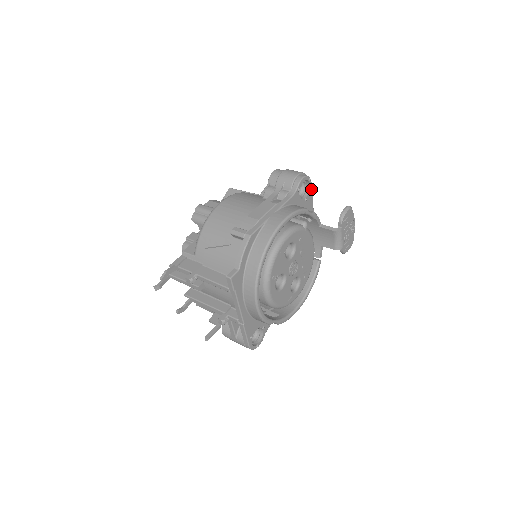
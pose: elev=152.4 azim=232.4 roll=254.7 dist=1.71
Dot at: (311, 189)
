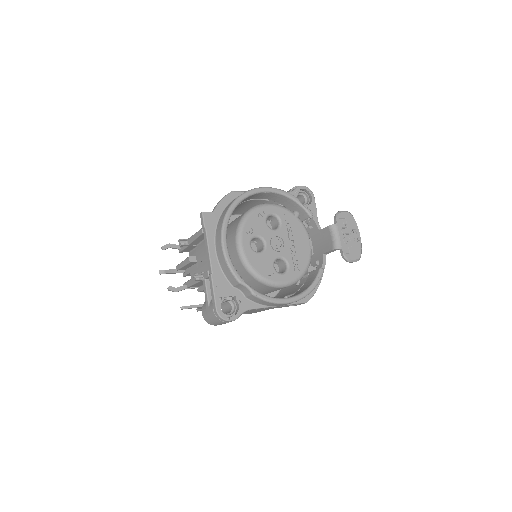
Dot at: (314, 203)
